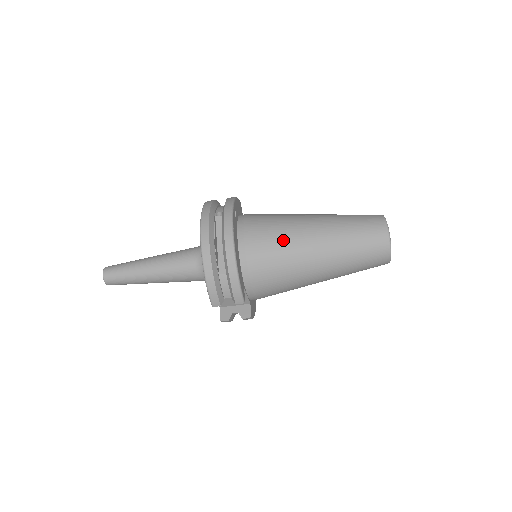
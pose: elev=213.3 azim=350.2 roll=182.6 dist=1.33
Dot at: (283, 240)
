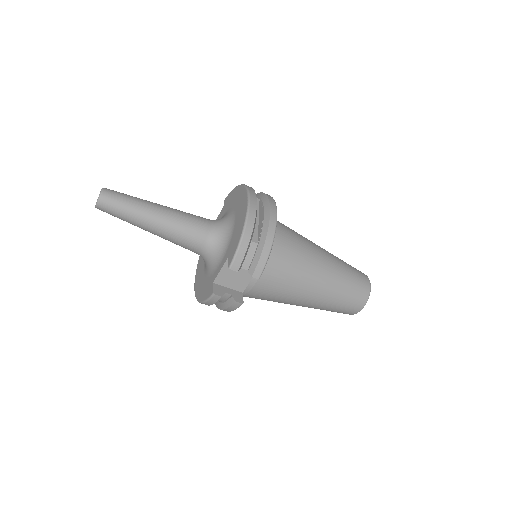
Dot at: (302, 246)
